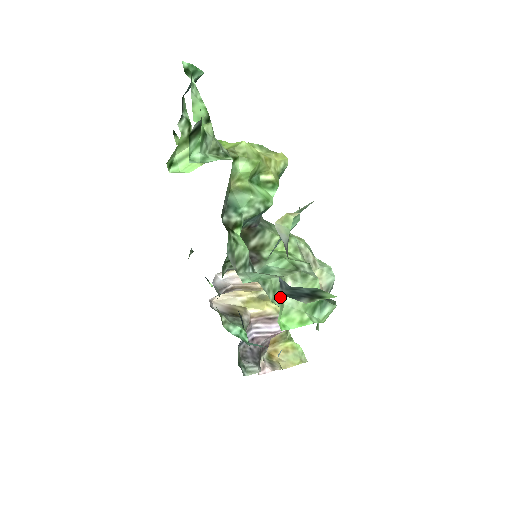
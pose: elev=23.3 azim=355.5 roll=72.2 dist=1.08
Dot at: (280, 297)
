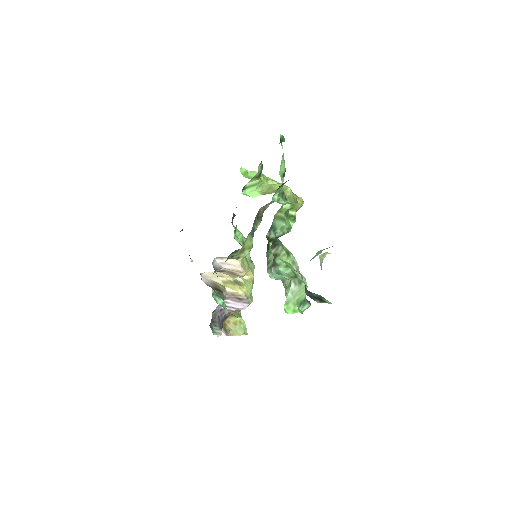
Dot at: (287, 292)
